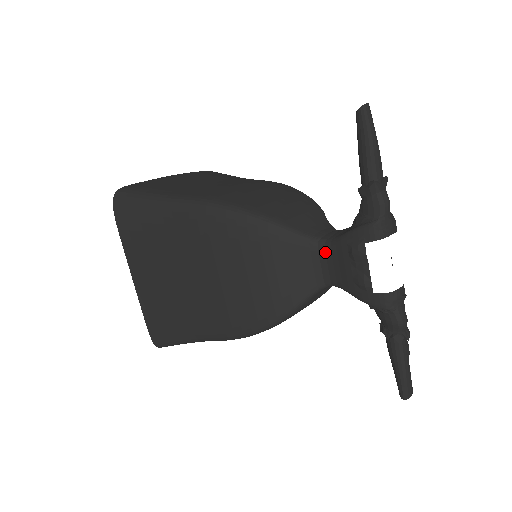
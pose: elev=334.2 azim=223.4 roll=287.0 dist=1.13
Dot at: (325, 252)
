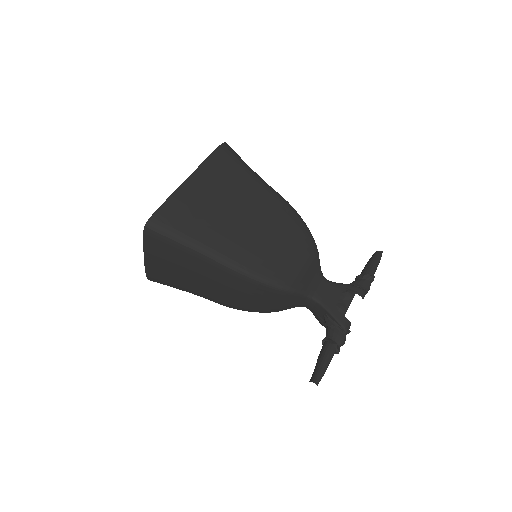
Dot at: (325, 283)
